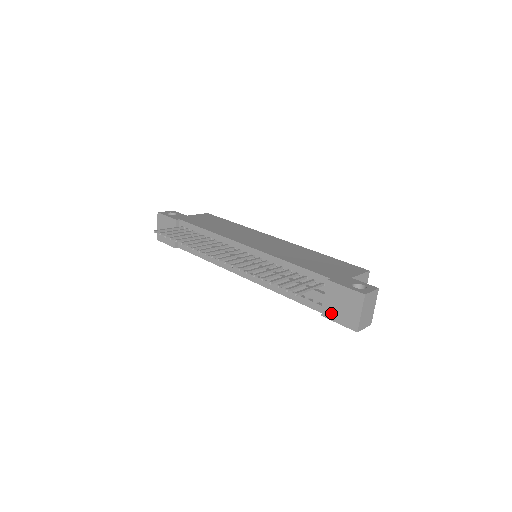
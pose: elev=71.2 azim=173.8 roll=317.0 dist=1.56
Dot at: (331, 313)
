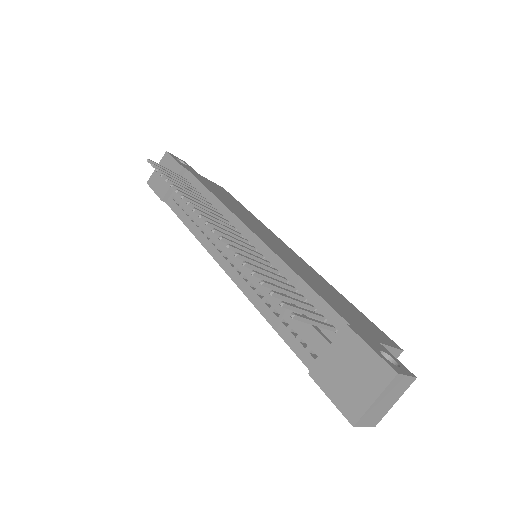
Dot at: (326, 376)
